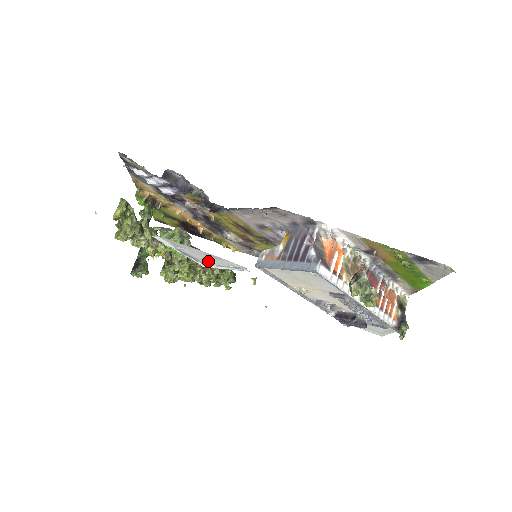
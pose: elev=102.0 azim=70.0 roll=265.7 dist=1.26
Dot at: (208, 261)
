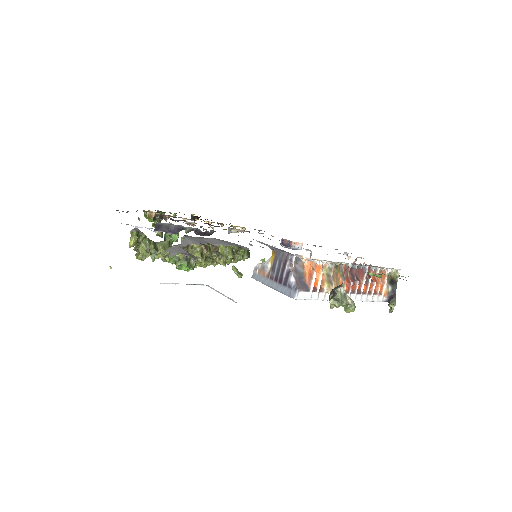
Dot at: occluded
